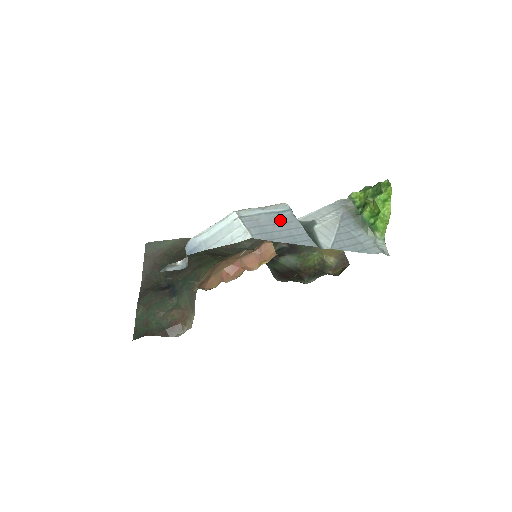
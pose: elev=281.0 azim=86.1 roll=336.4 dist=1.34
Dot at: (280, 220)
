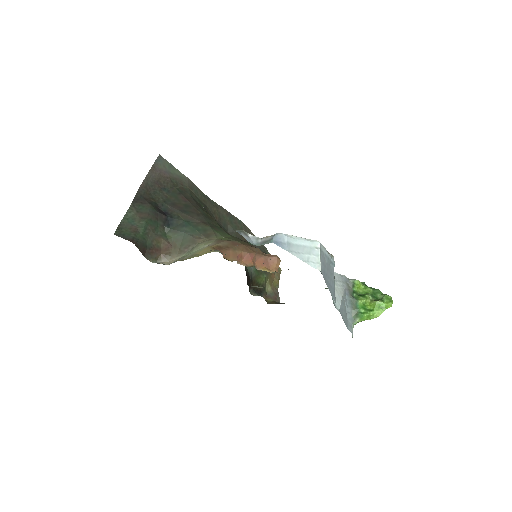
Dot at: (330, 268)
